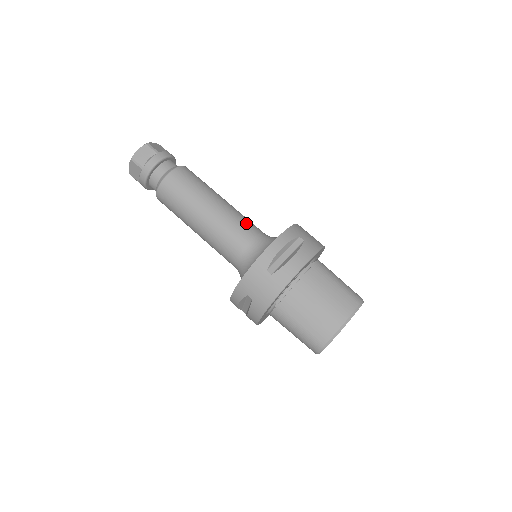
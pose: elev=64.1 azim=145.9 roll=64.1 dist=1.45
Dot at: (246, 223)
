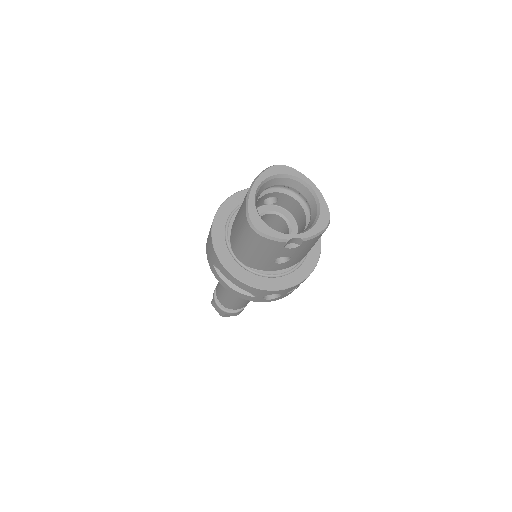
Dot at: occluded
